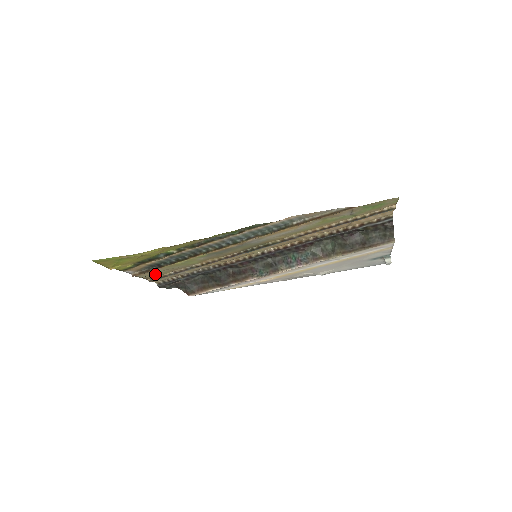
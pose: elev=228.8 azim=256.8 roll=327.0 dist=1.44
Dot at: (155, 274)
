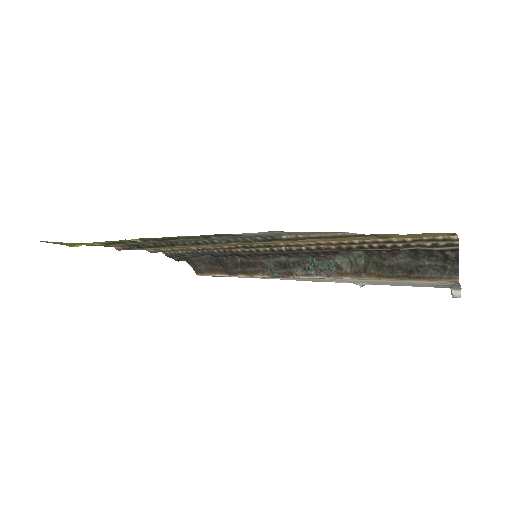
Dot at: occluded
